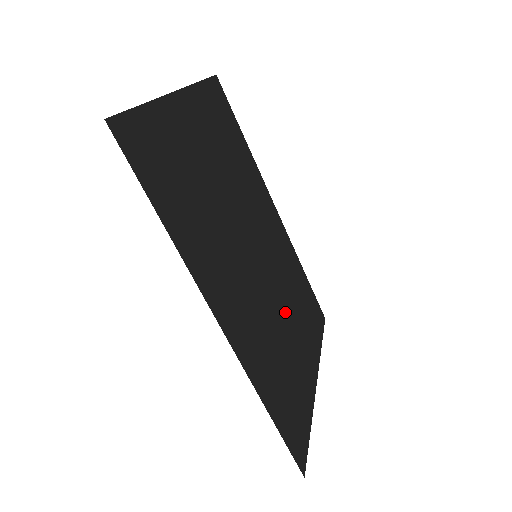
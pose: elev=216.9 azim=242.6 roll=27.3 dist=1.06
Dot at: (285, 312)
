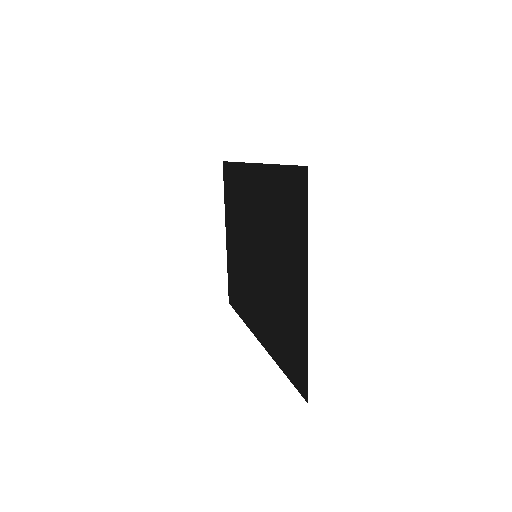
Dot at: (241, 242)
